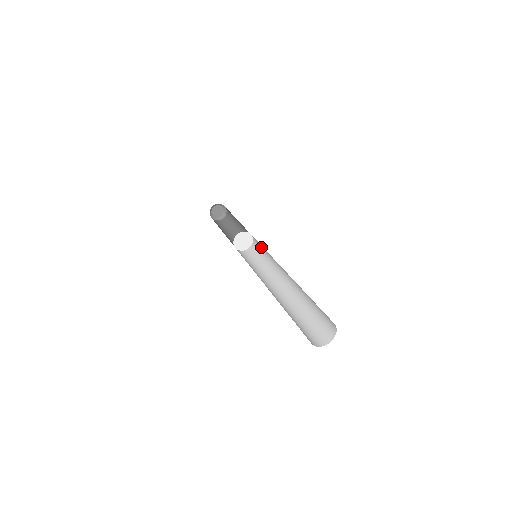
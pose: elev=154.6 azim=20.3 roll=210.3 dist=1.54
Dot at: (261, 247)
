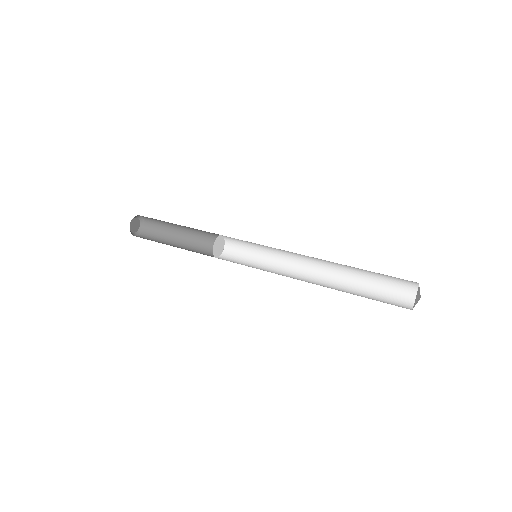
Dot at: (248, 248)
